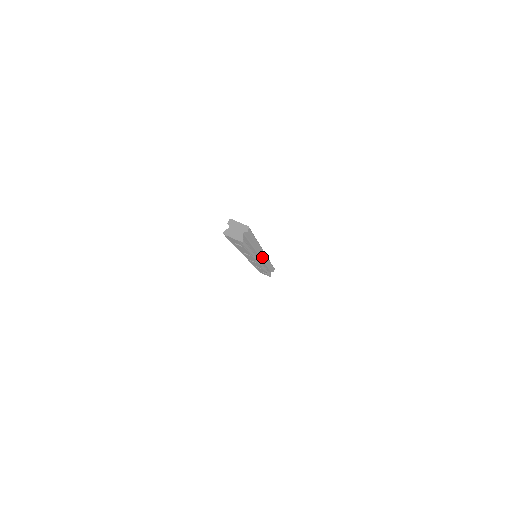
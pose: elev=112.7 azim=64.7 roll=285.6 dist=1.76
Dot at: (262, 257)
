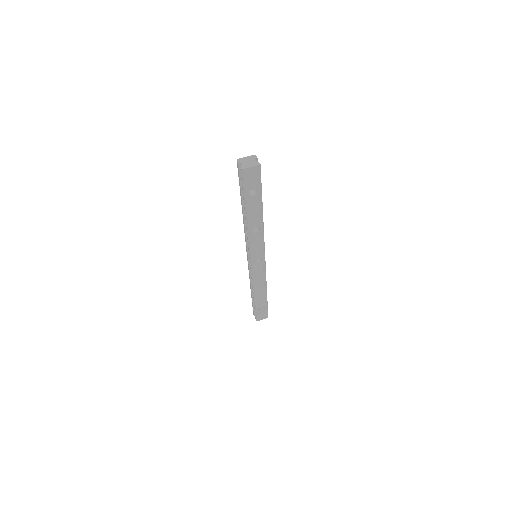
Dot at: occluded
